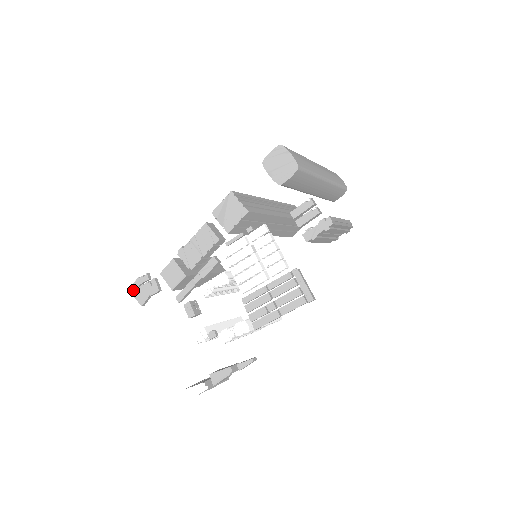
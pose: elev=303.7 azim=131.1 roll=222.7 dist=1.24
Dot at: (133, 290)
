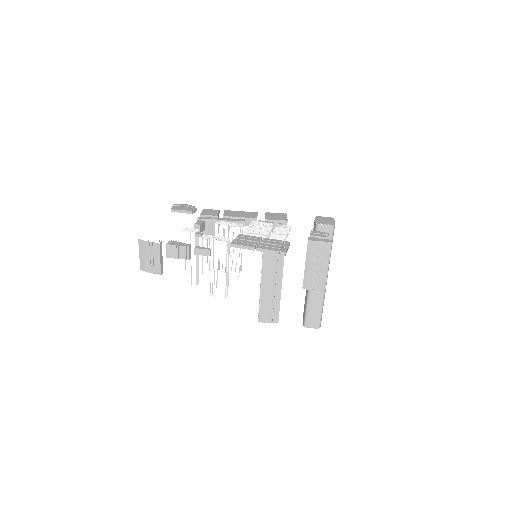
Dot at: (176, 205)
